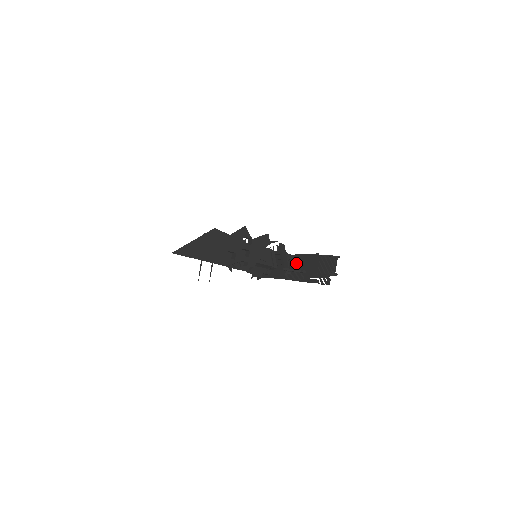
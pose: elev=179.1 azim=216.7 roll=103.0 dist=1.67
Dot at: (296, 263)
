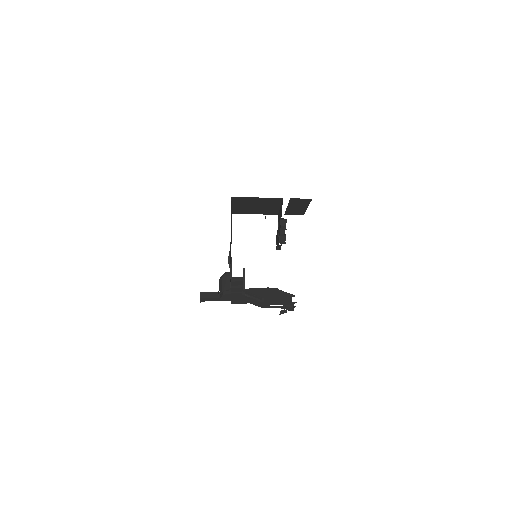
Dot at: occluded
